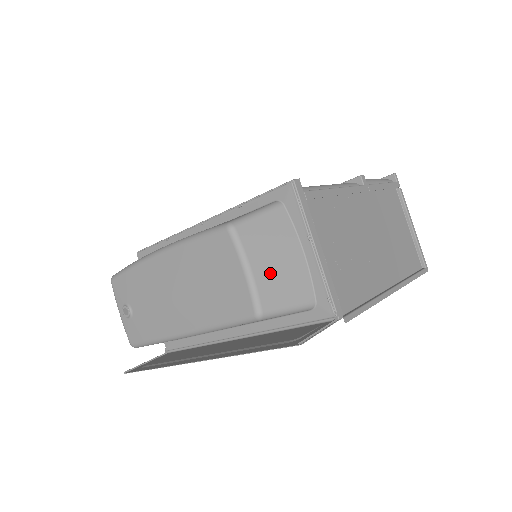
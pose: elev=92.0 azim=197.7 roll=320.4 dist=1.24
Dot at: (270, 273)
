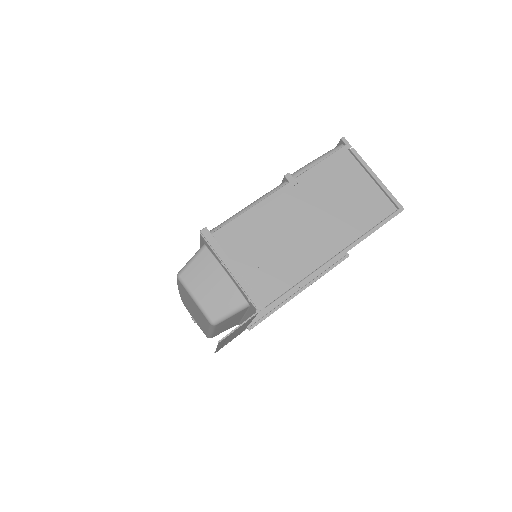
Dot at: (208, 296)
